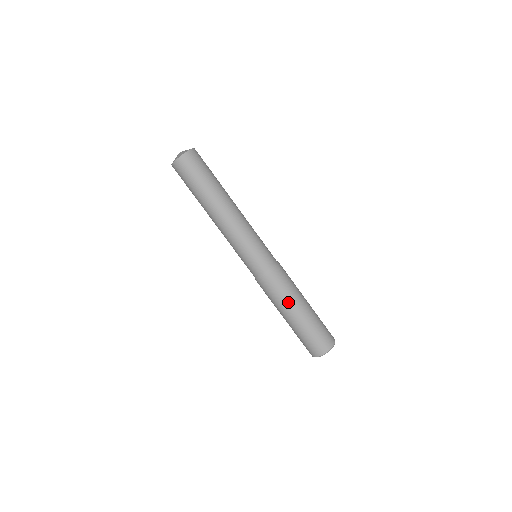
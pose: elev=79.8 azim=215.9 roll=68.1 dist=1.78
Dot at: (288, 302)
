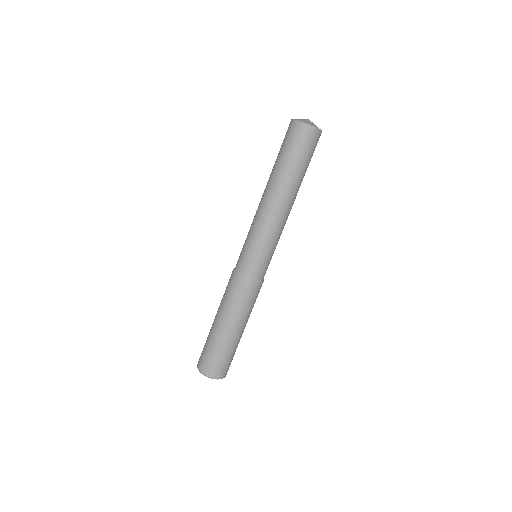
Dot at: (246, 317)
